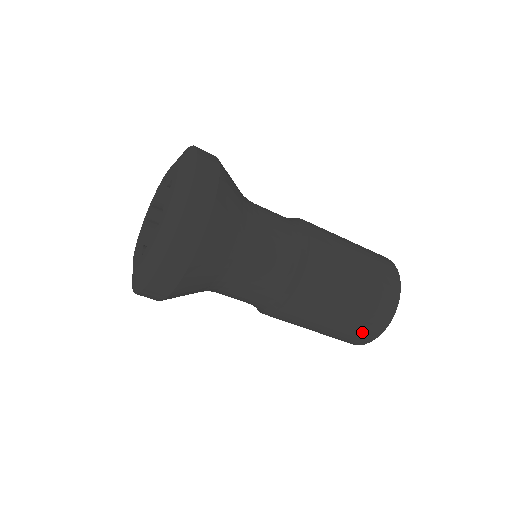
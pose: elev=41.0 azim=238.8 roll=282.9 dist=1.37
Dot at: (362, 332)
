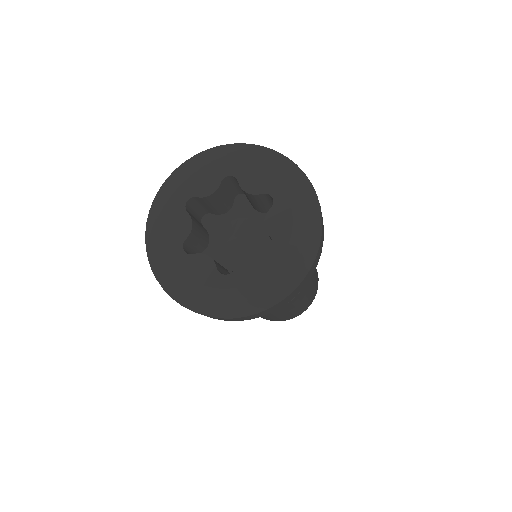
Dot at: occluded
